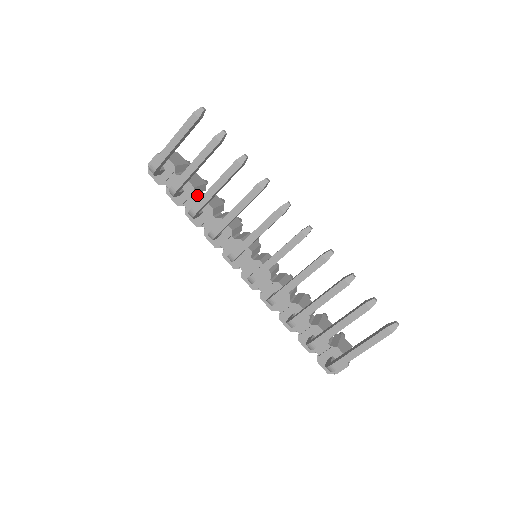
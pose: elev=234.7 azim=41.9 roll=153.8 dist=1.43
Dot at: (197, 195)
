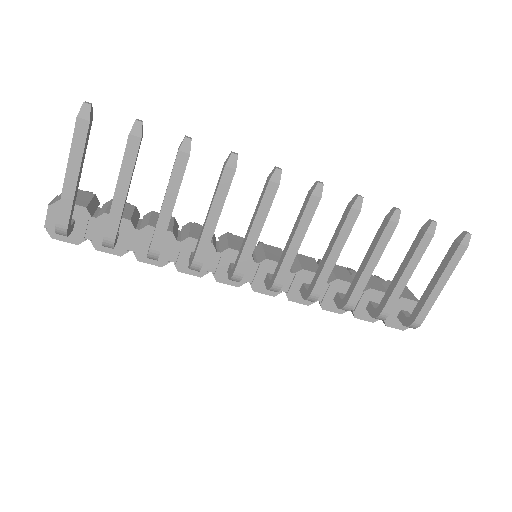
Dot at: (139, 227)
